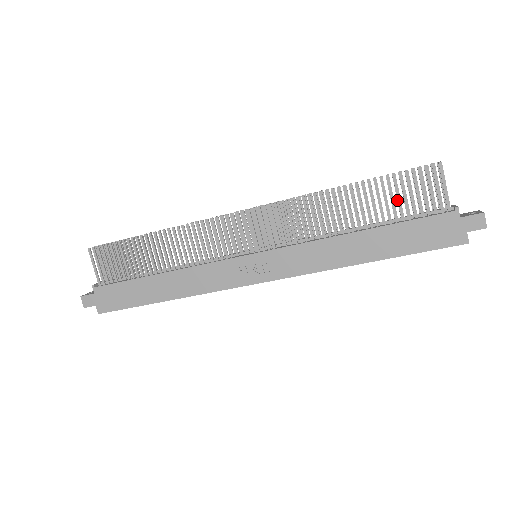
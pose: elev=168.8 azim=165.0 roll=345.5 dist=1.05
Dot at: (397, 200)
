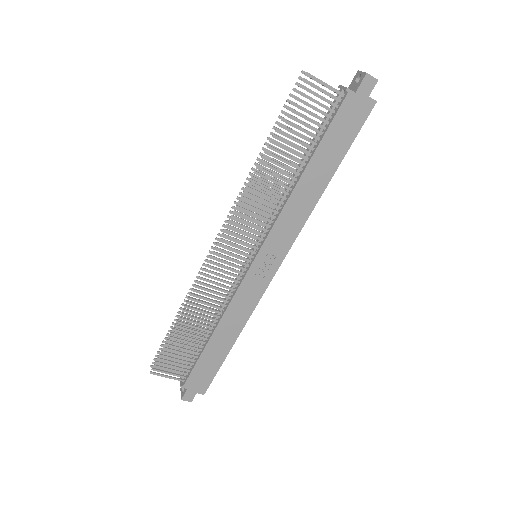
Dot at: occluded
